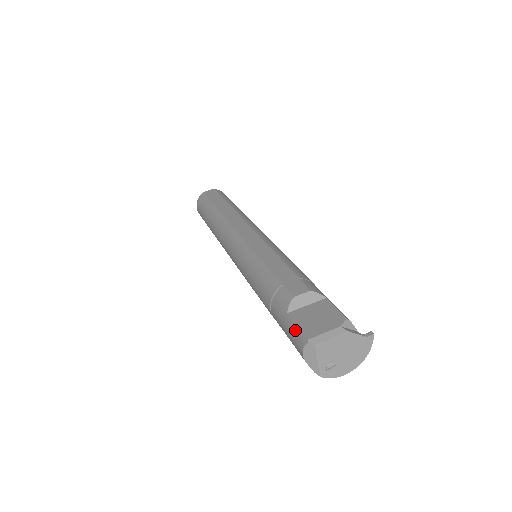
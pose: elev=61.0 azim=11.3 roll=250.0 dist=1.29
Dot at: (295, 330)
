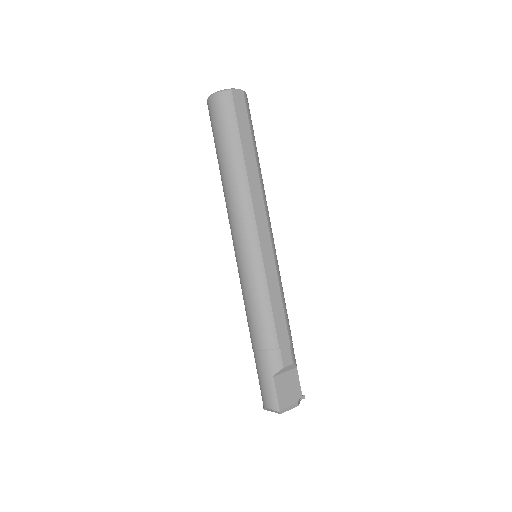
Dot at: (273, 394)
